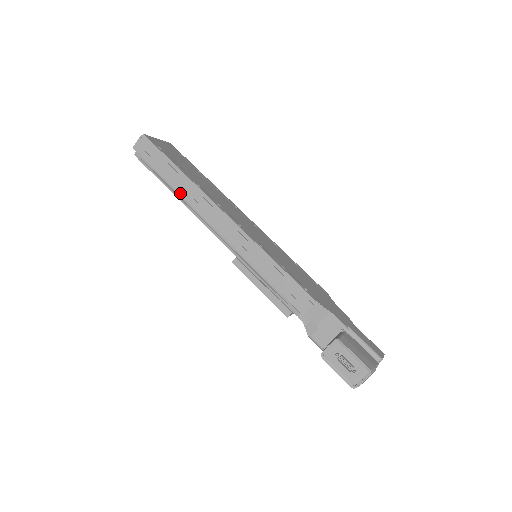
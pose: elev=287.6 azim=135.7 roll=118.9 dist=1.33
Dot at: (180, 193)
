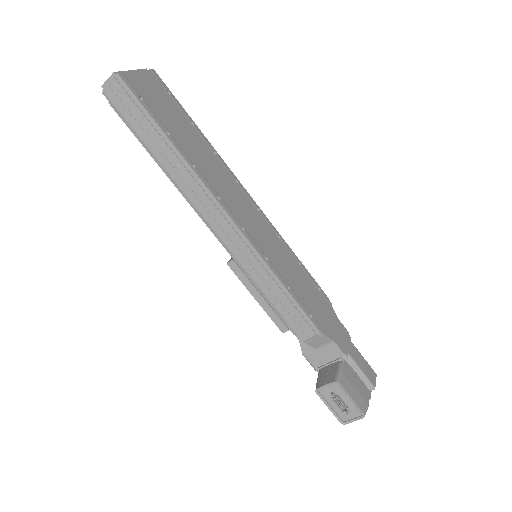
Dot at: (168, 171)
